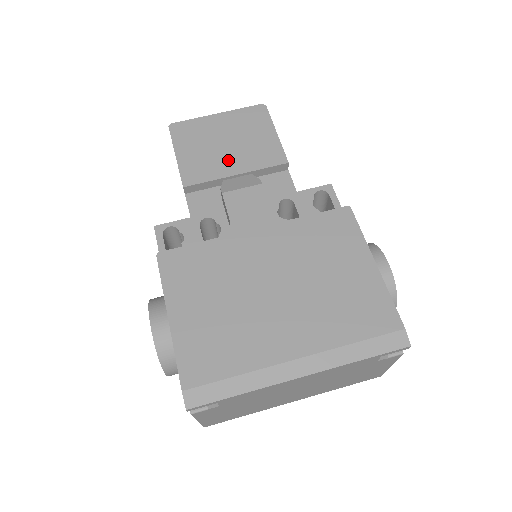
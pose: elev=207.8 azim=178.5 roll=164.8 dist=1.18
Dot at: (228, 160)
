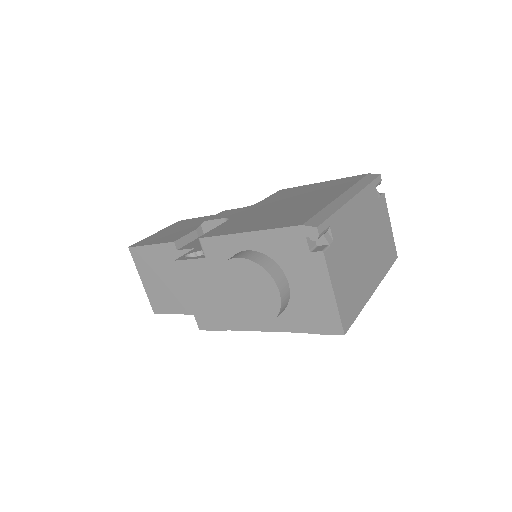
Dot at: (188, 229)
